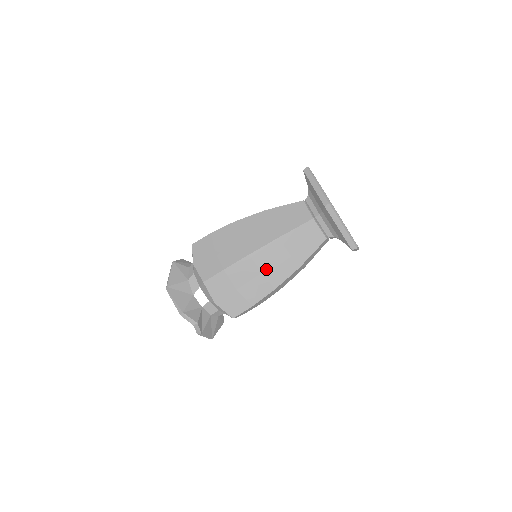
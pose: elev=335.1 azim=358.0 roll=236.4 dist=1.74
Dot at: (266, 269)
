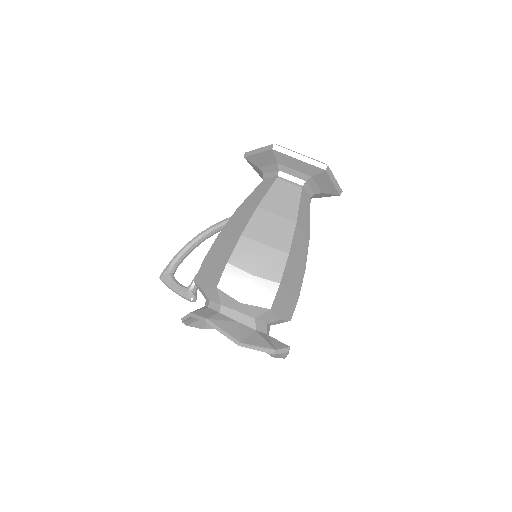
Dot at: (298, 257)
